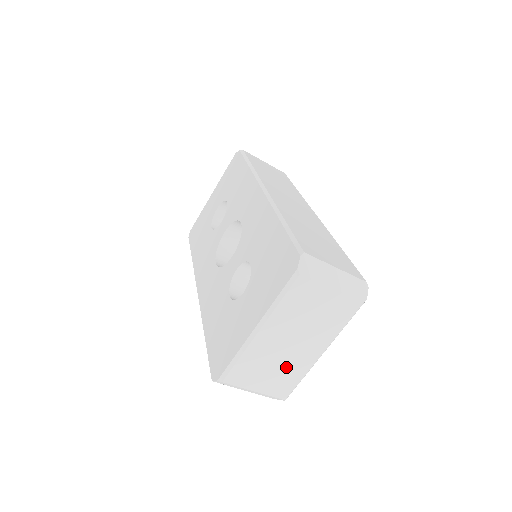
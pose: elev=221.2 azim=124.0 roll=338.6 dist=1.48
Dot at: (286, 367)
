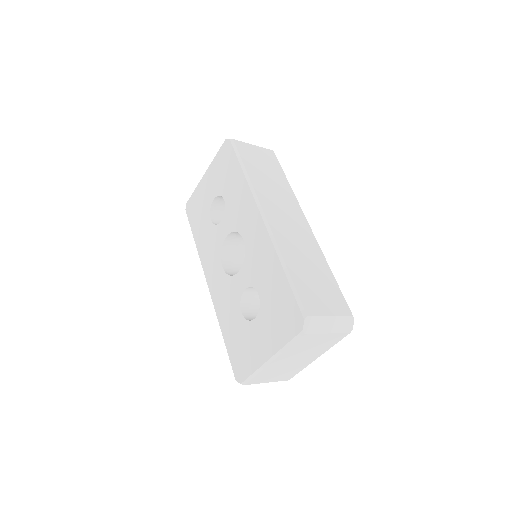
Dot at: (291, 369)
